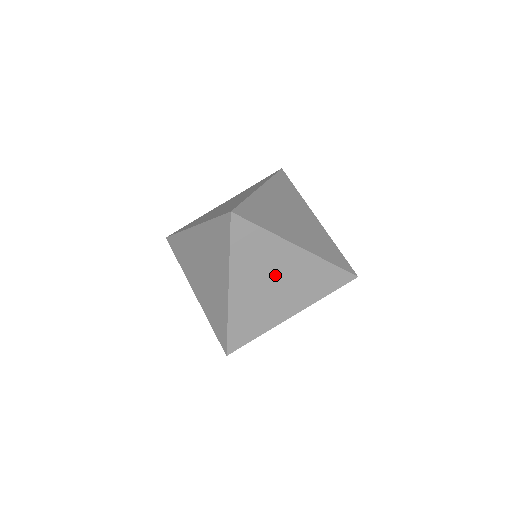
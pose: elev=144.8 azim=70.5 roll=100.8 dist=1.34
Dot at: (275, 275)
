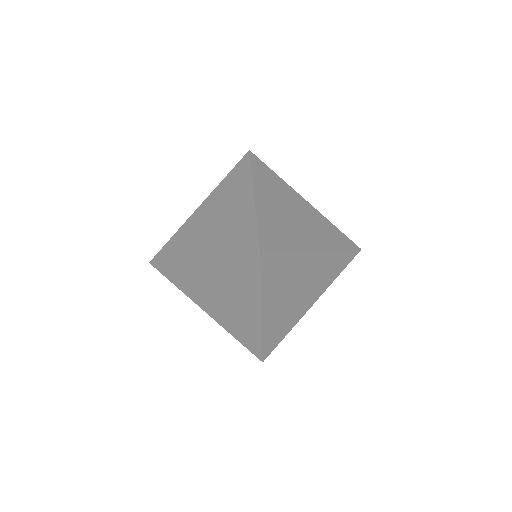
Dot at: (298, 284)
